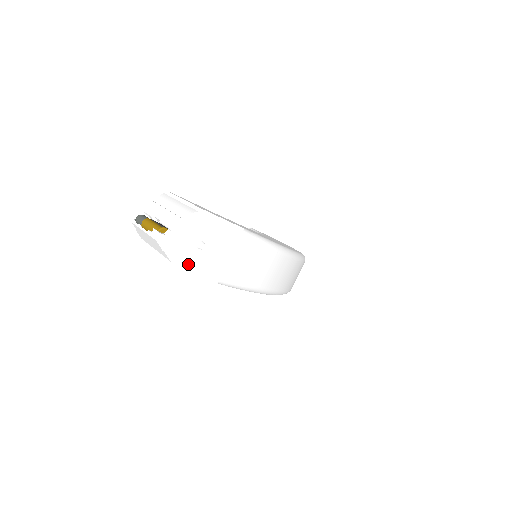
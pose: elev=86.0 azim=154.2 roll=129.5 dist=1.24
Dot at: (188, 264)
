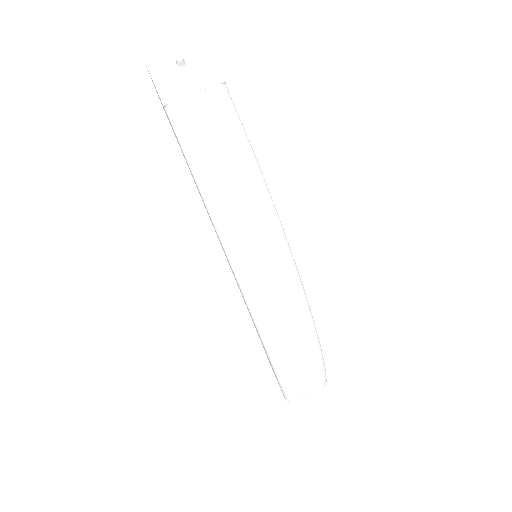
Dot at: (159, 68)
